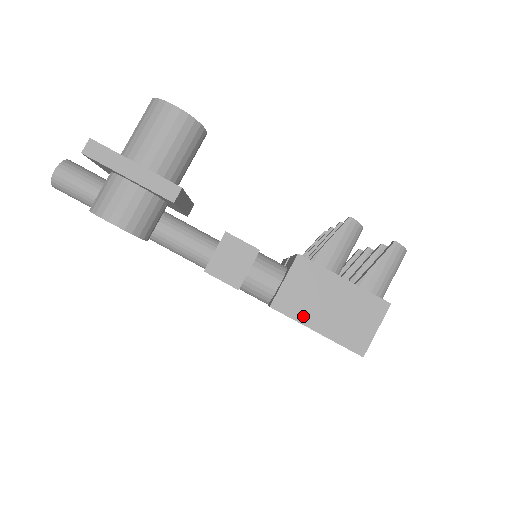
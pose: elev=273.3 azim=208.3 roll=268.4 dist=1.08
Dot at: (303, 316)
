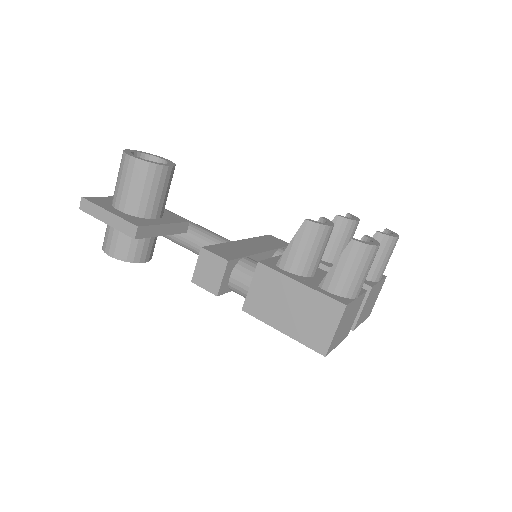
Dot at: (269, 318)
